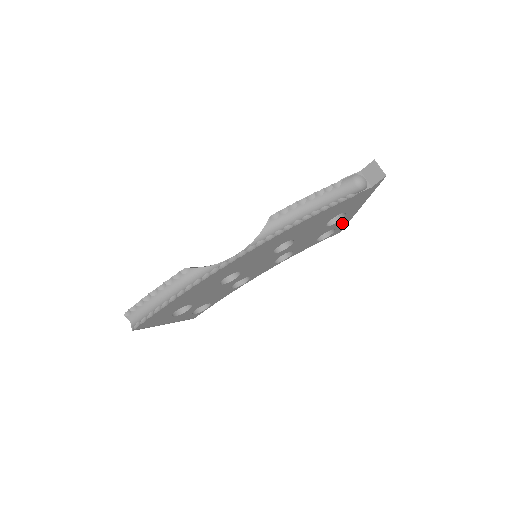
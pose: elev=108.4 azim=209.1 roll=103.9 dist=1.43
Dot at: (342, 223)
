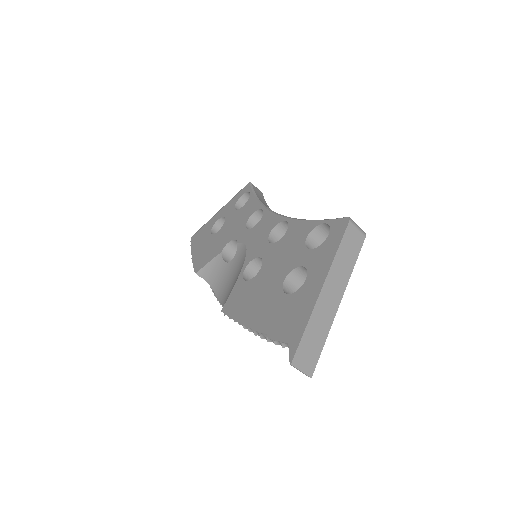
Dot at: occluded
